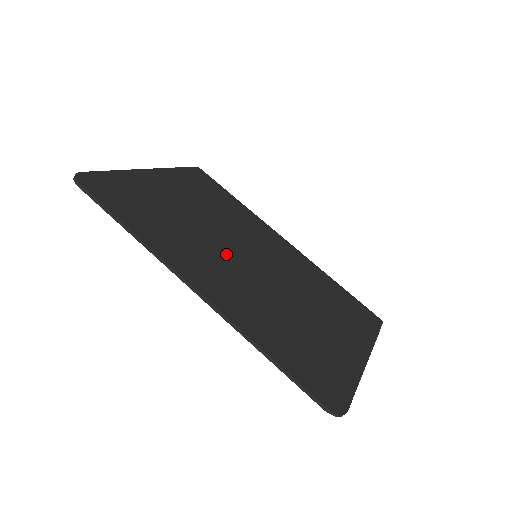
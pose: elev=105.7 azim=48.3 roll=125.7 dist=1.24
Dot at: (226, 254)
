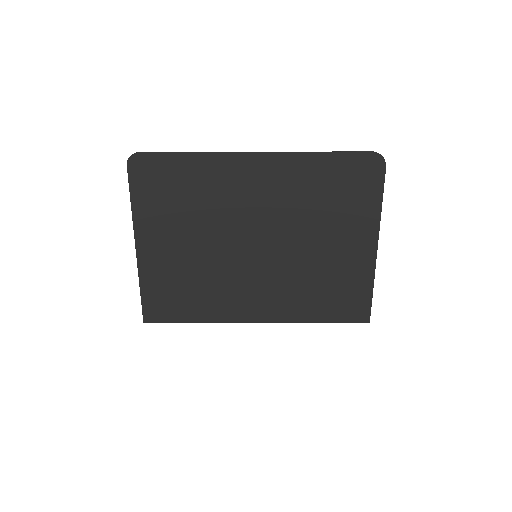
Dot at: (243, 220)
